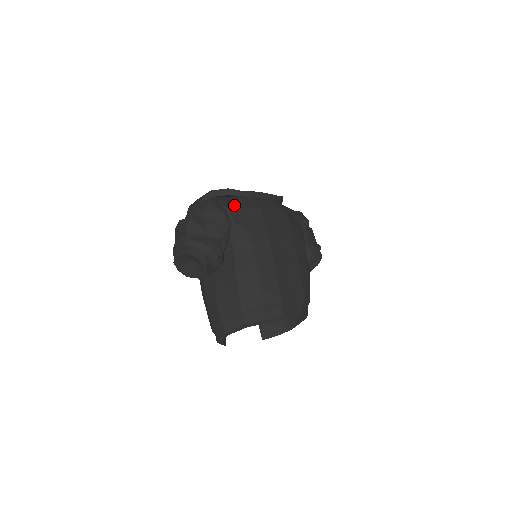
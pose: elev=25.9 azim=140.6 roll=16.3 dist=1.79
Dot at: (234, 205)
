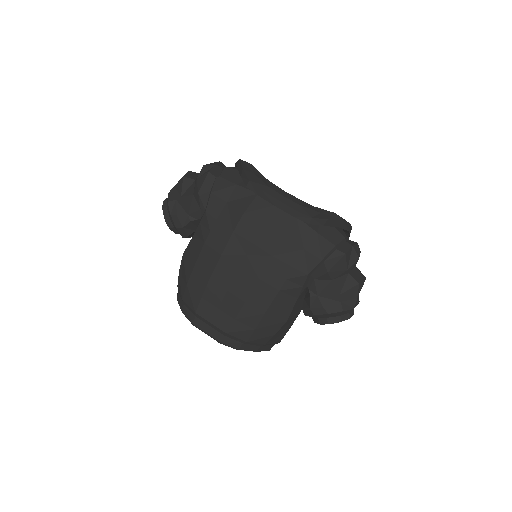
Dot at: (226, 192)
